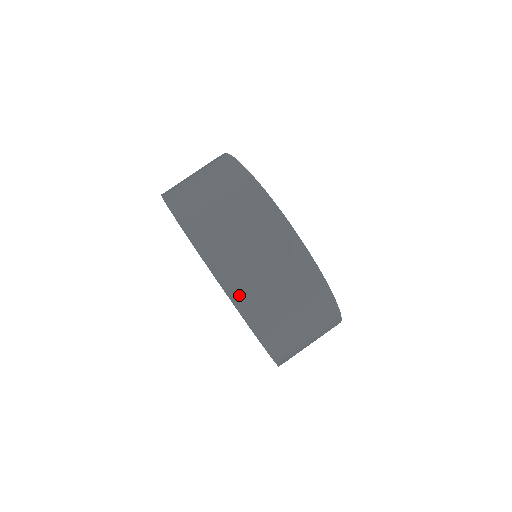
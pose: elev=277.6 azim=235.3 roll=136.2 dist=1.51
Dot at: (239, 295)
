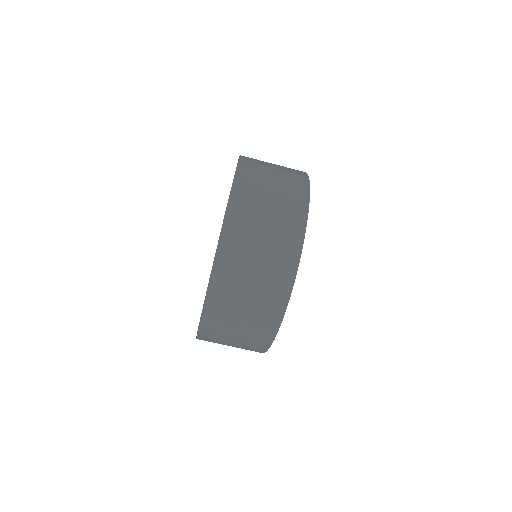
Dot at: (230, 238)
